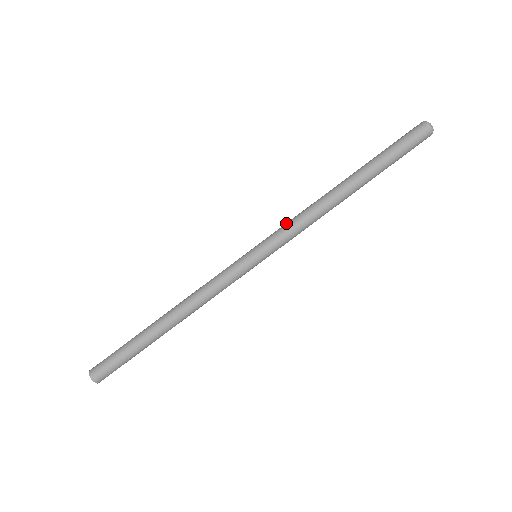
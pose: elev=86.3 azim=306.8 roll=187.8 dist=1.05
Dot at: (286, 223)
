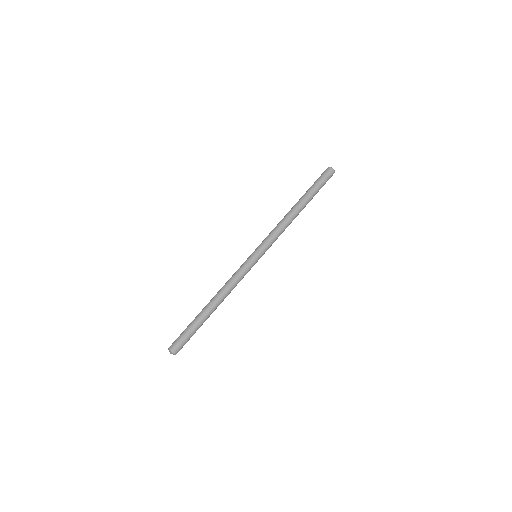
Dot at: occluded
